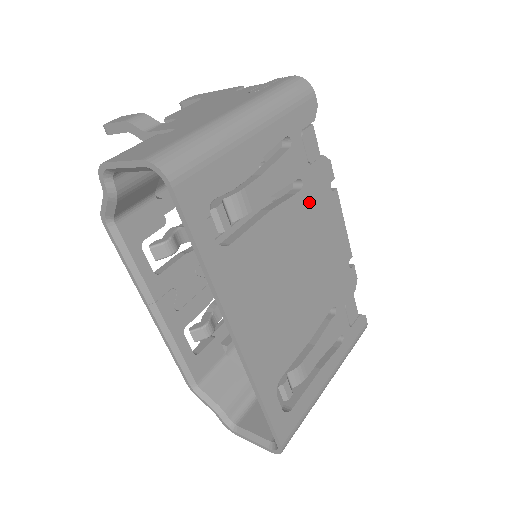
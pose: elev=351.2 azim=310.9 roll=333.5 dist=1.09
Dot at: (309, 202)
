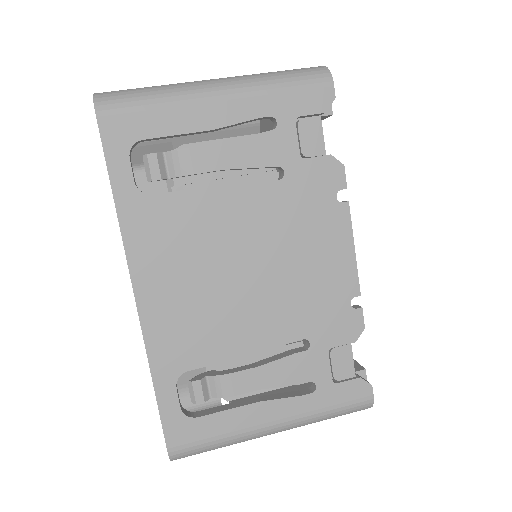
Dot at: (291, 199)
